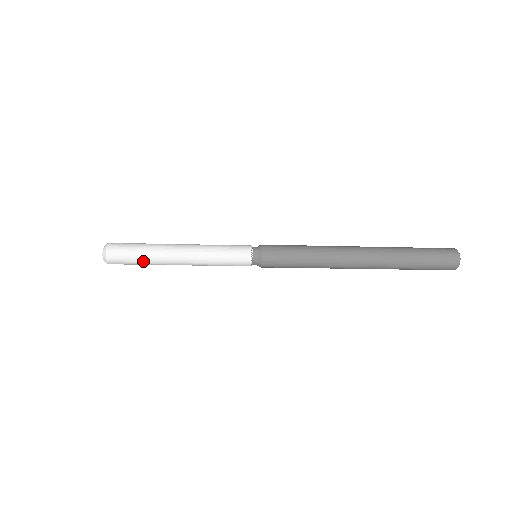
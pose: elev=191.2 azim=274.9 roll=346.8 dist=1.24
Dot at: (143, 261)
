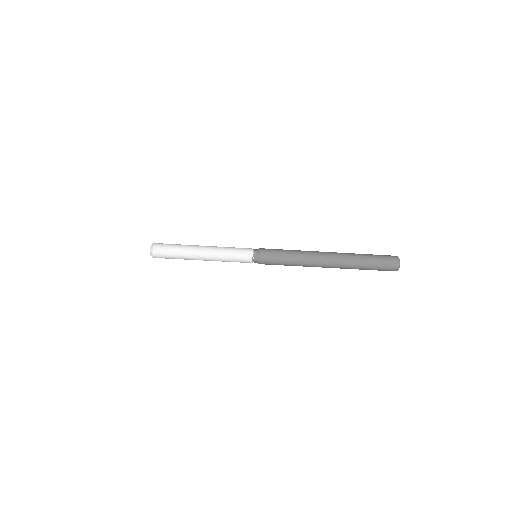
Dot at: (178, 250)
